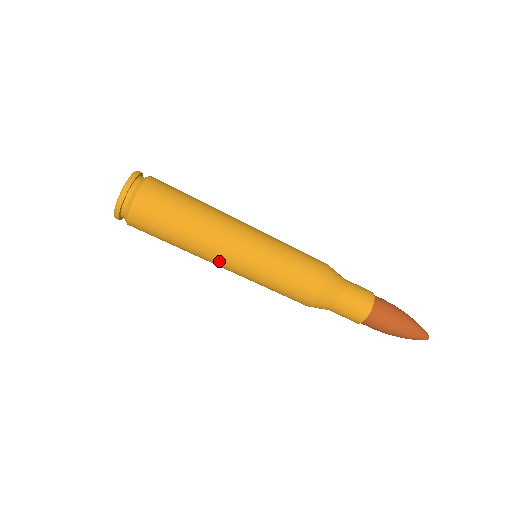
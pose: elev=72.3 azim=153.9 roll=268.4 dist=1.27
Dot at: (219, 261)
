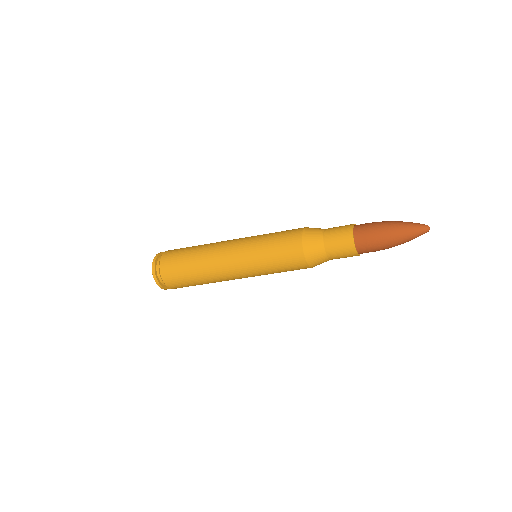
Dot at: (227, 270)
